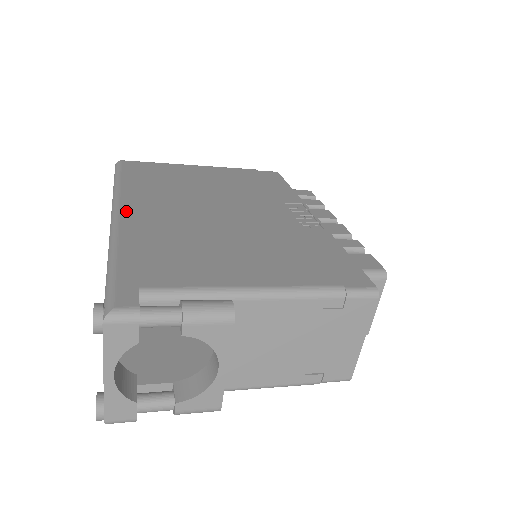
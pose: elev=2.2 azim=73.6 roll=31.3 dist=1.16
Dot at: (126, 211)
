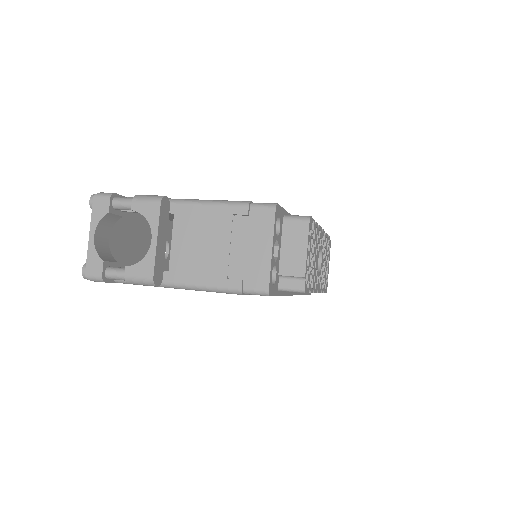
Dot at: occluded
